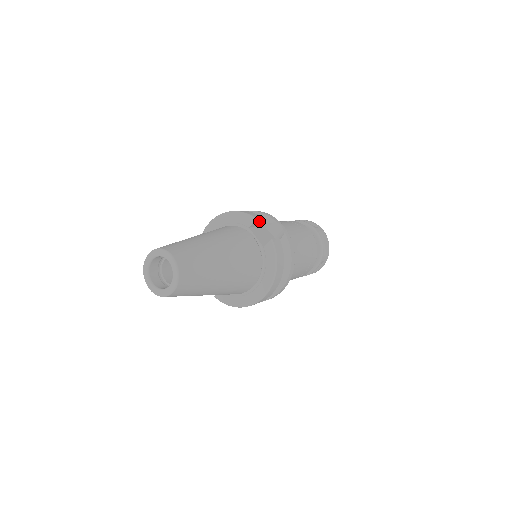
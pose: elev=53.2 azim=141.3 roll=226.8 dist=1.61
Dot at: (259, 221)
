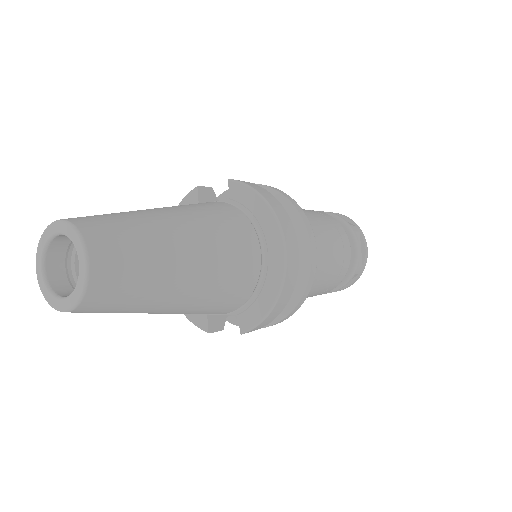
Dot at: (207, 192)
